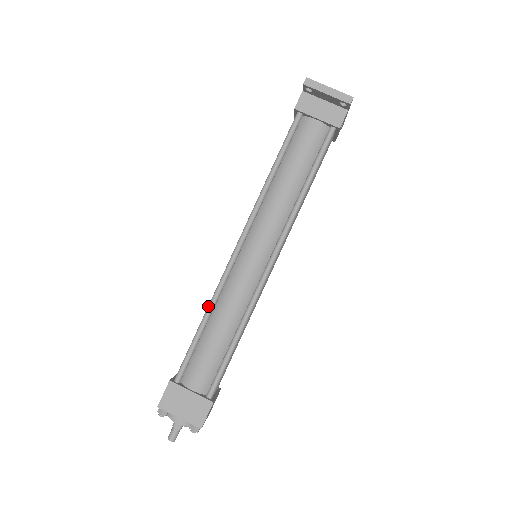
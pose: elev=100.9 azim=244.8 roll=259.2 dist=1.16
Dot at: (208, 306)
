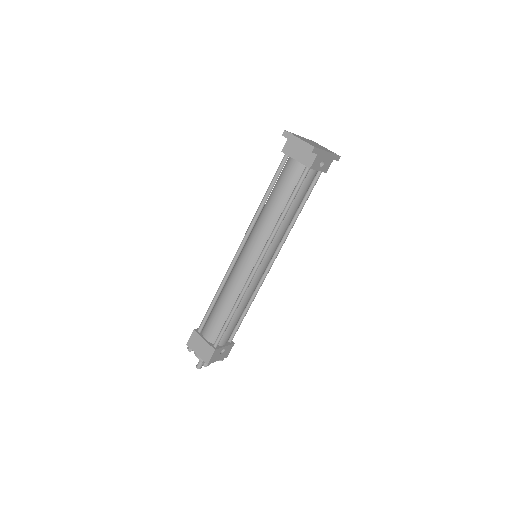
Dot at: (219, 286)
